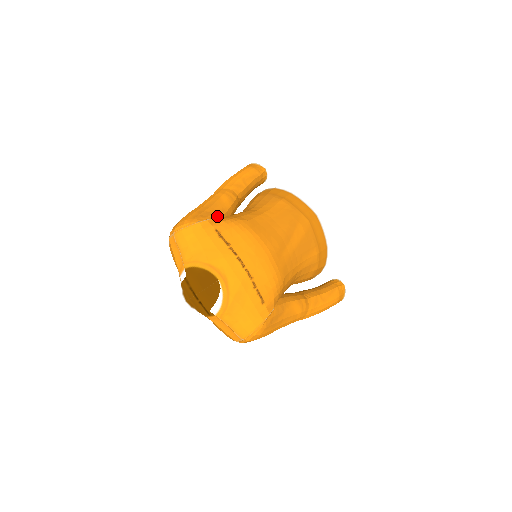
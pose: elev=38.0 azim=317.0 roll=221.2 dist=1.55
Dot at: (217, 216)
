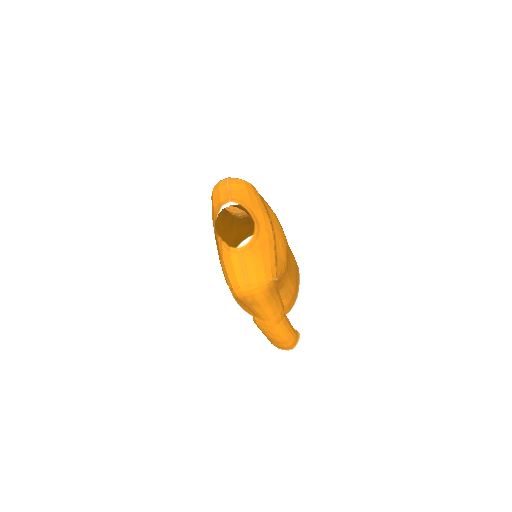
Dot at: occluded
